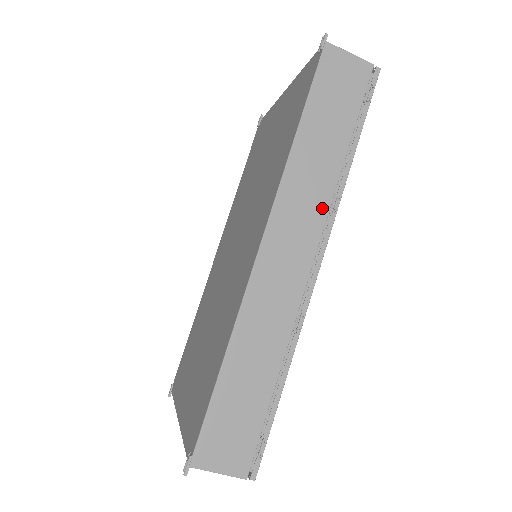
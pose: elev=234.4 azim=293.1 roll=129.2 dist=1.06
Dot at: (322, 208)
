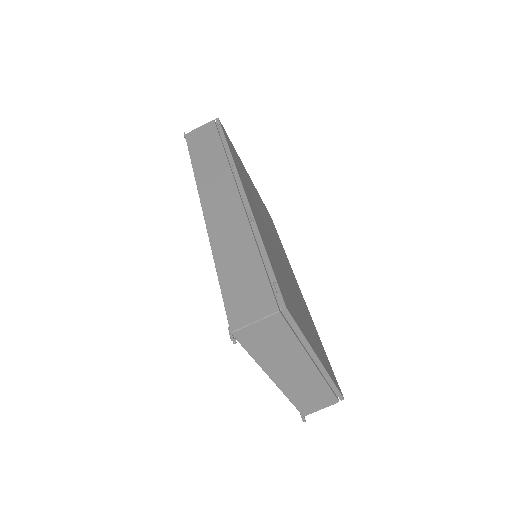
Dot at: (226, 173)
